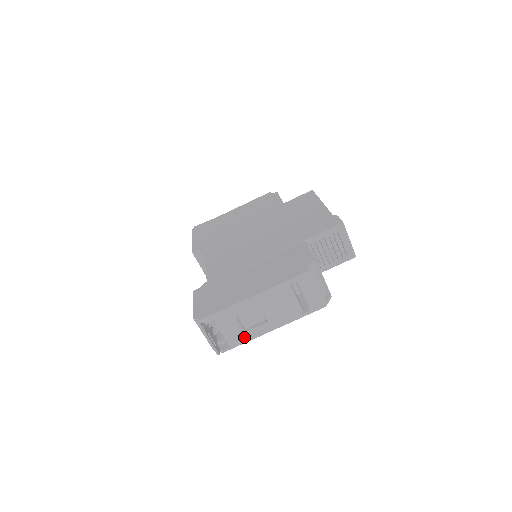
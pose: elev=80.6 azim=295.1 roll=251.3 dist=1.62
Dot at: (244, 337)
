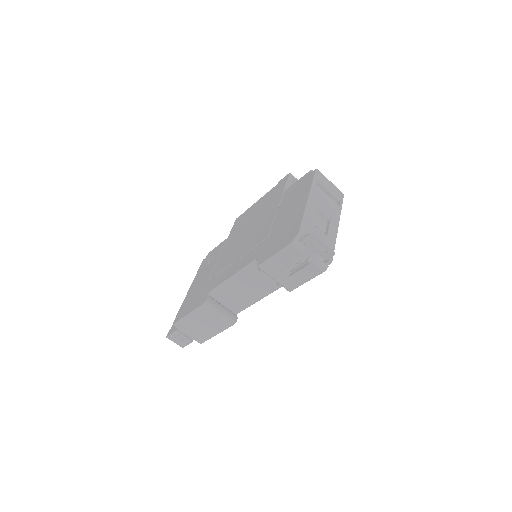
Dot at: (331, 239)
